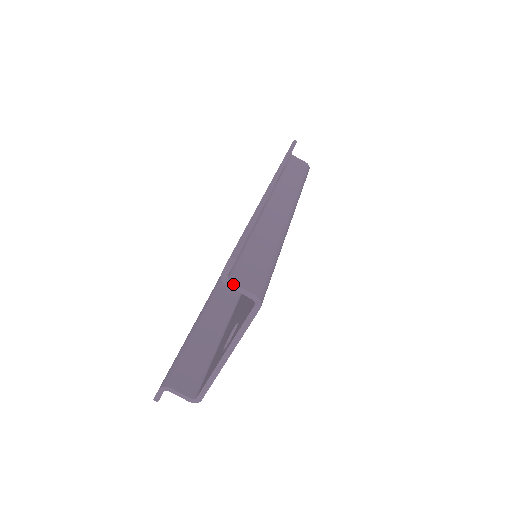
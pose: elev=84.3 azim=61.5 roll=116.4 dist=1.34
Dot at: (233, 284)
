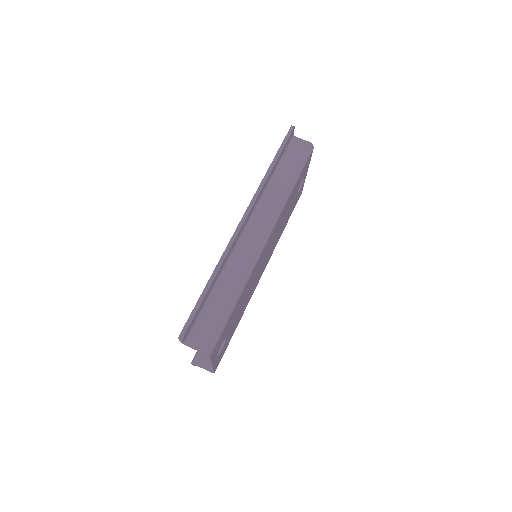
Dot at: (189, 346)
